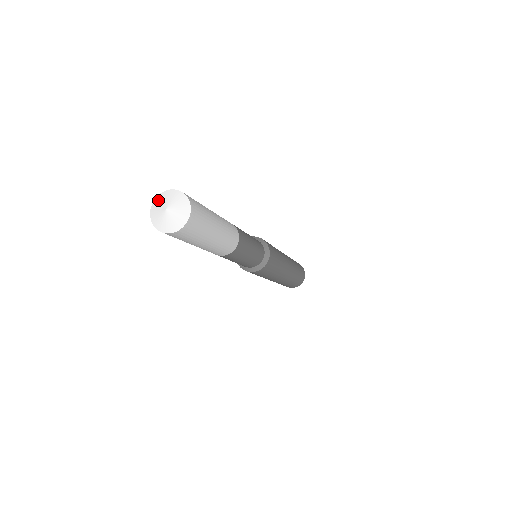
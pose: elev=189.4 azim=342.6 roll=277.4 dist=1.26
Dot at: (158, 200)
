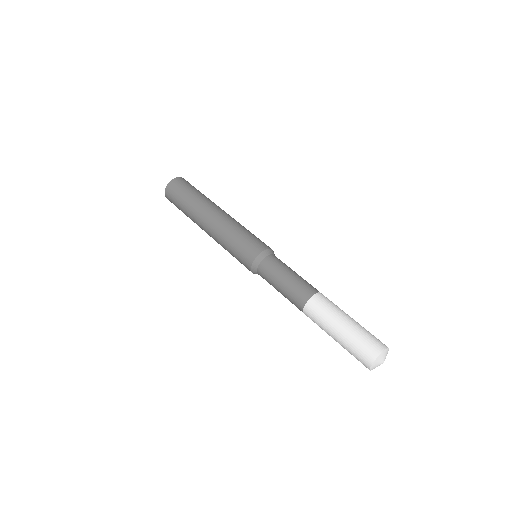
Dot at: (379, 358)
